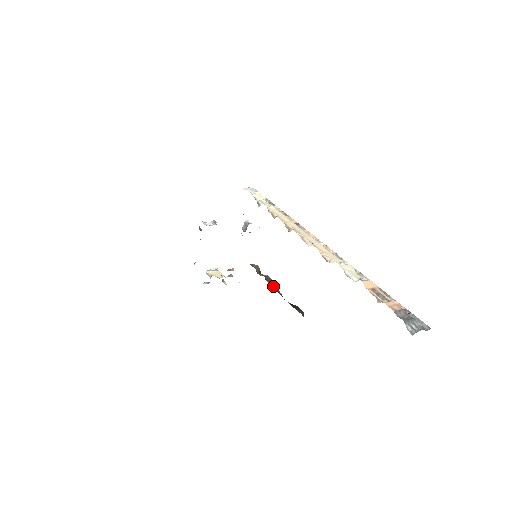
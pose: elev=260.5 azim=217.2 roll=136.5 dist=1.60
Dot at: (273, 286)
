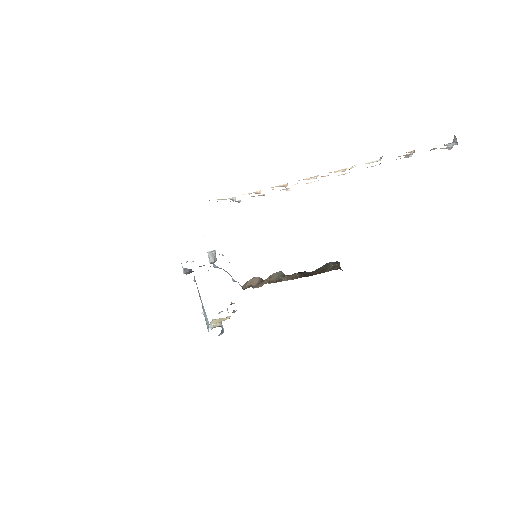
Dot at: (284, 279)
